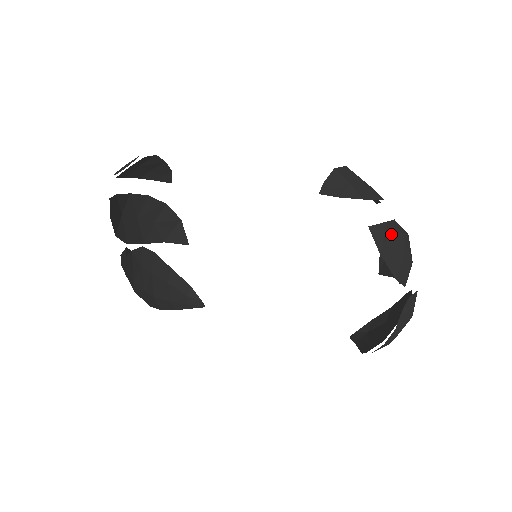
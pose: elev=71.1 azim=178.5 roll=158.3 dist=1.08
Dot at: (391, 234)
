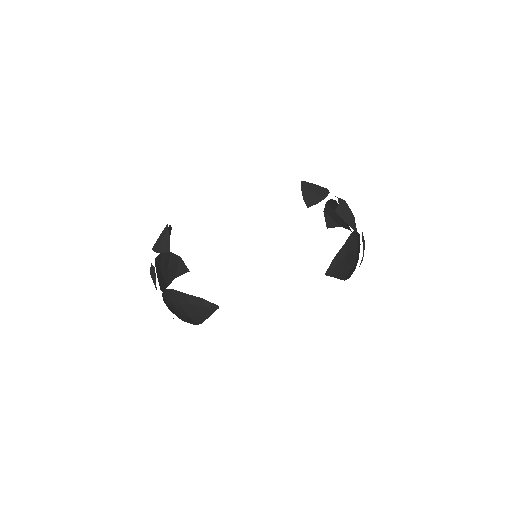
Dot at: (344, 208)
